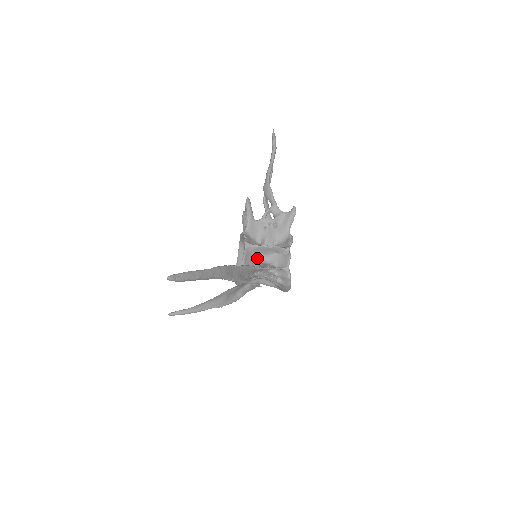
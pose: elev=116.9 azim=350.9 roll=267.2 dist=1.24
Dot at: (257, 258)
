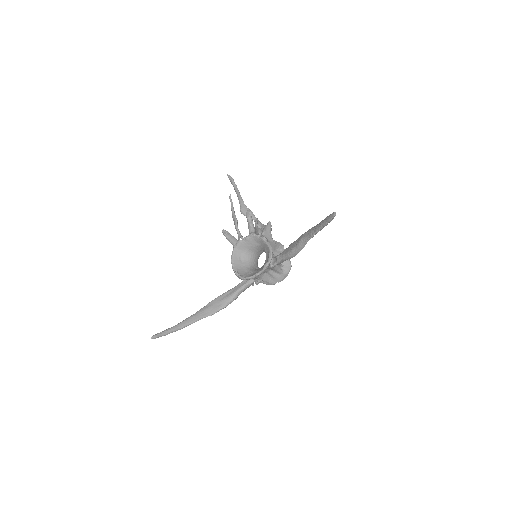
Dot at: occluded
